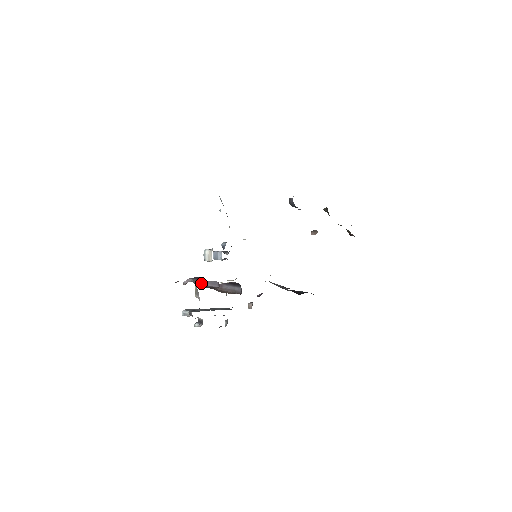
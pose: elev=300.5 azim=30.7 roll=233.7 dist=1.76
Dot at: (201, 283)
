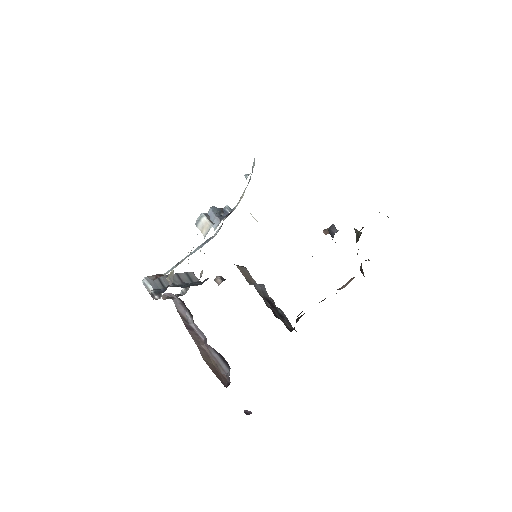
Dot at: (185, 315)
